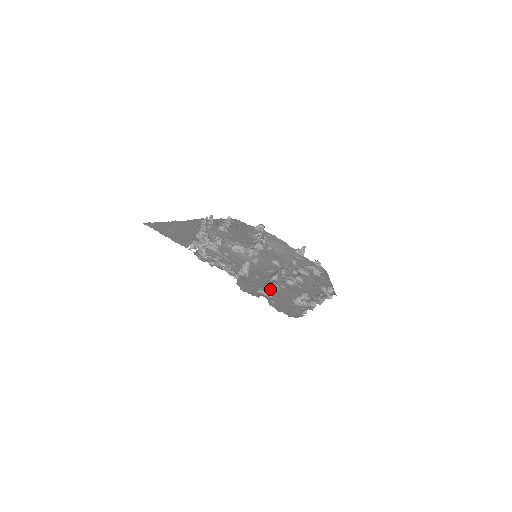
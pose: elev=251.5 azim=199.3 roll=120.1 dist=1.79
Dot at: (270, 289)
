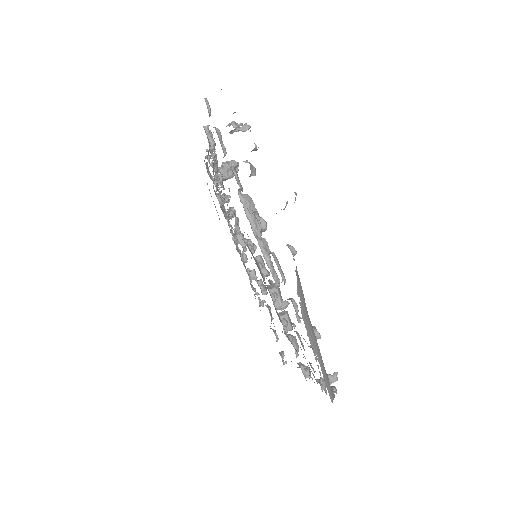
Dot at: occluded
